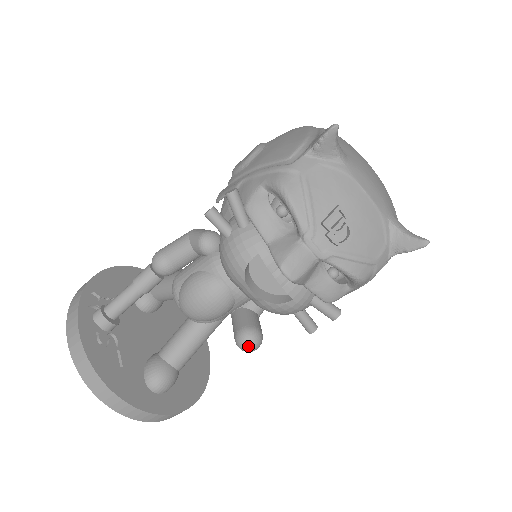
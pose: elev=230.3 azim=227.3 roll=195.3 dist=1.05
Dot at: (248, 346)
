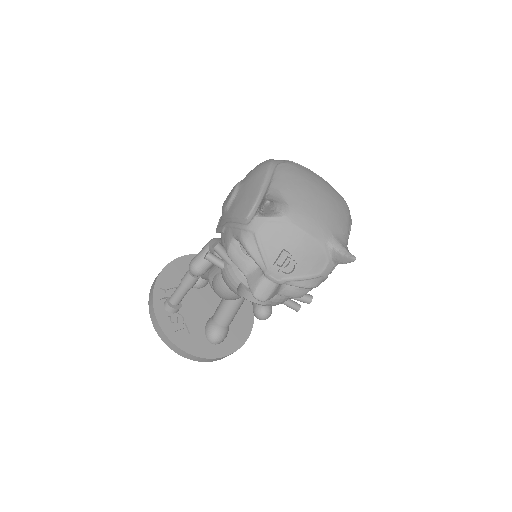
Dot at: (261, 318)
